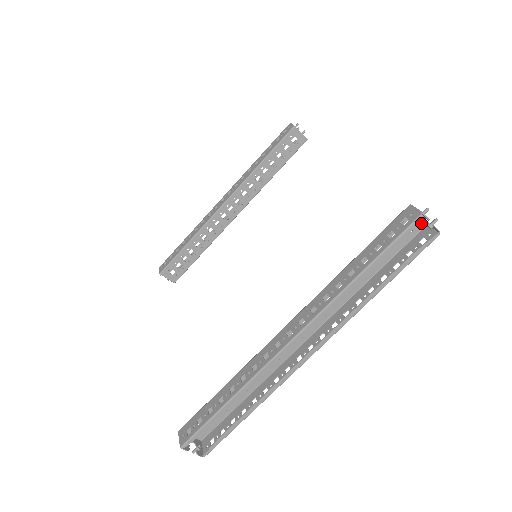
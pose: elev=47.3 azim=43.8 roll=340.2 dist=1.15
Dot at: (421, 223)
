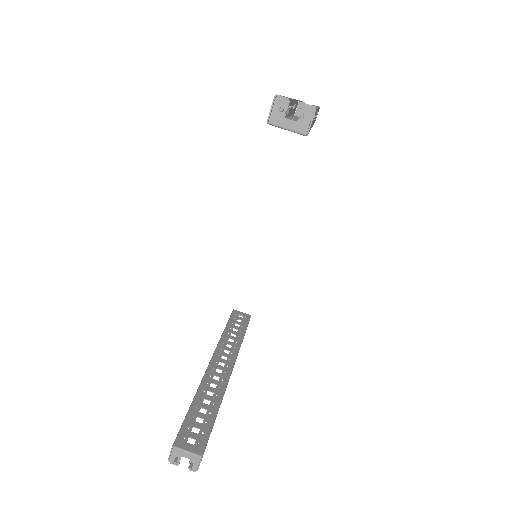
Dot at: occluded
